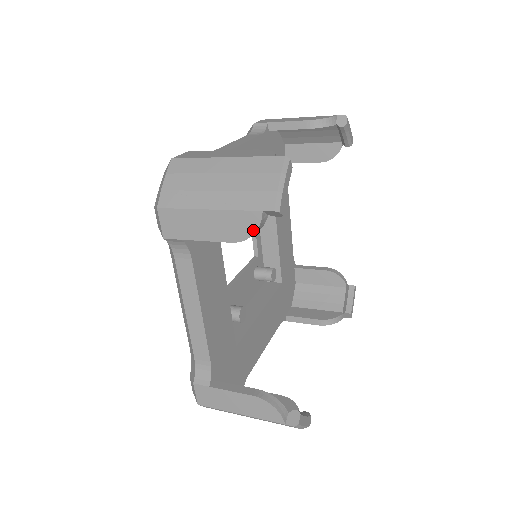
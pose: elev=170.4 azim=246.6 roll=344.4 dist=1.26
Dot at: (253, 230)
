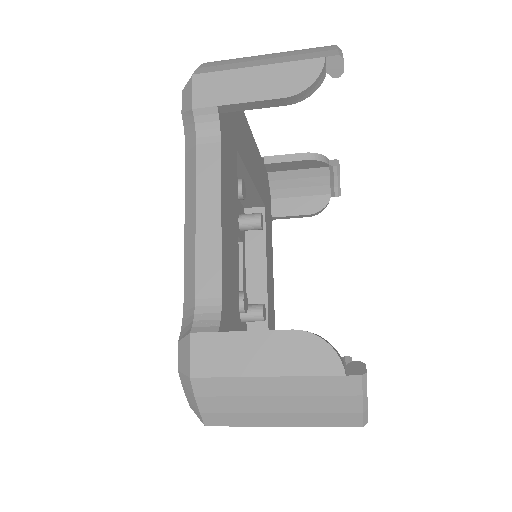
Dot at: (312, 79)
